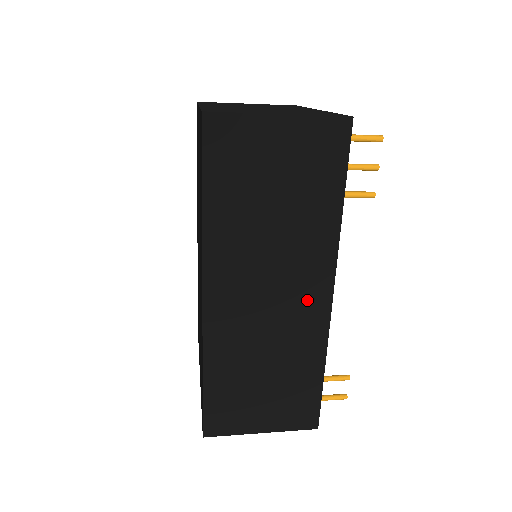
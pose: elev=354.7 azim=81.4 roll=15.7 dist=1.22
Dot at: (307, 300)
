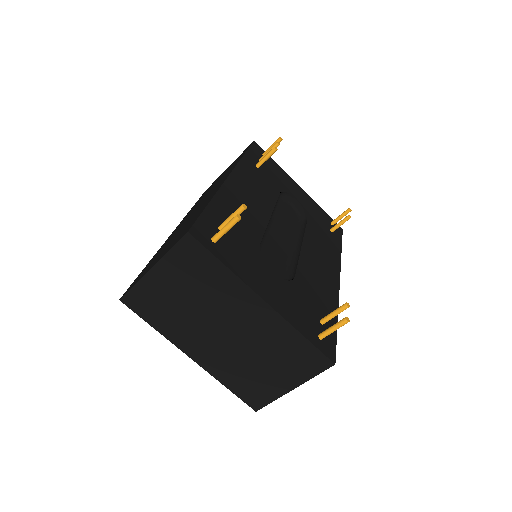
Dot at: occluded
